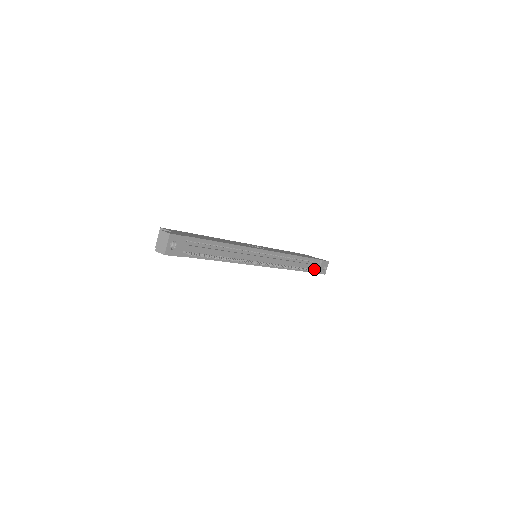
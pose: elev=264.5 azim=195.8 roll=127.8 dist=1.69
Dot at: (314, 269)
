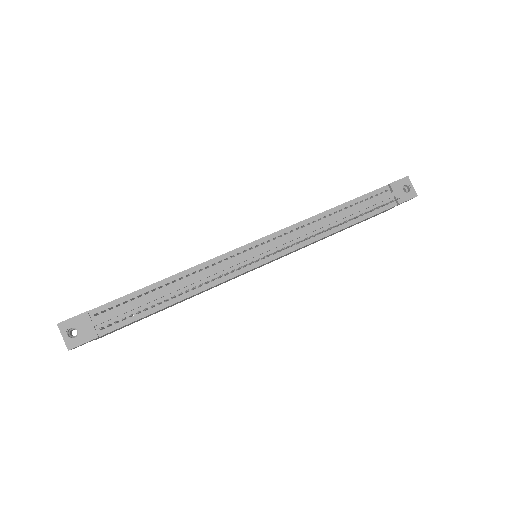
Dot at: occluded
